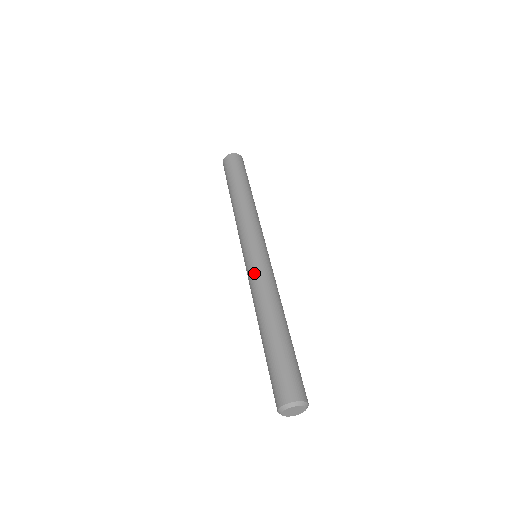
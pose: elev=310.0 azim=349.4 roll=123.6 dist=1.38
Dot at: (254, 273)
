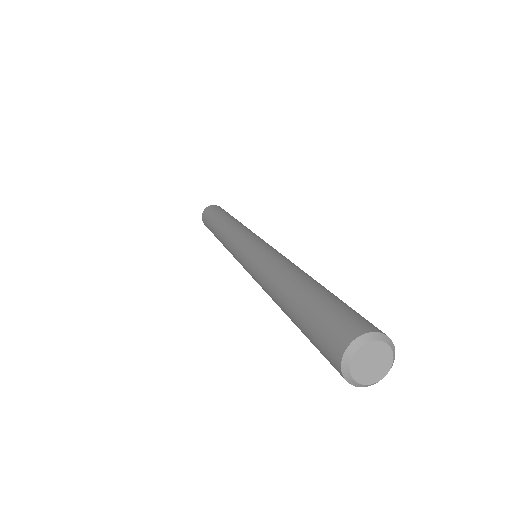
Dot at: (251, 264)
